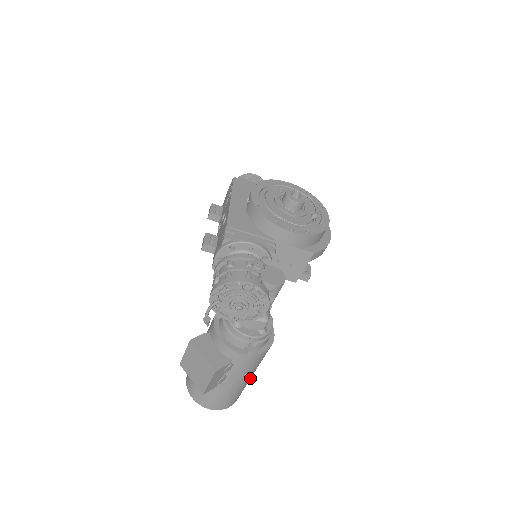
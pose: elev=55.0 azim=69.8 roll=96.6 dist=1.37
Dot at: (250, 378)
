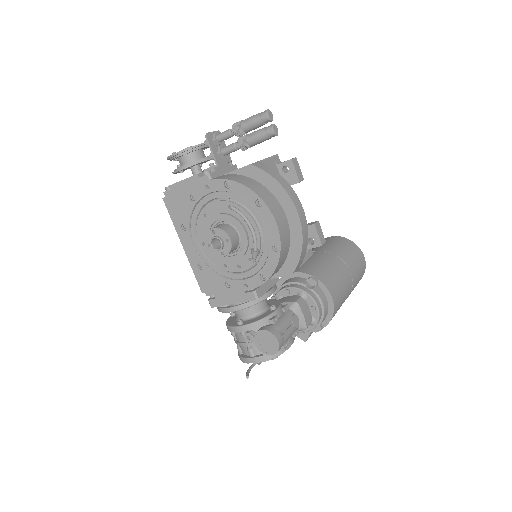
Dot at: (351, 288)
